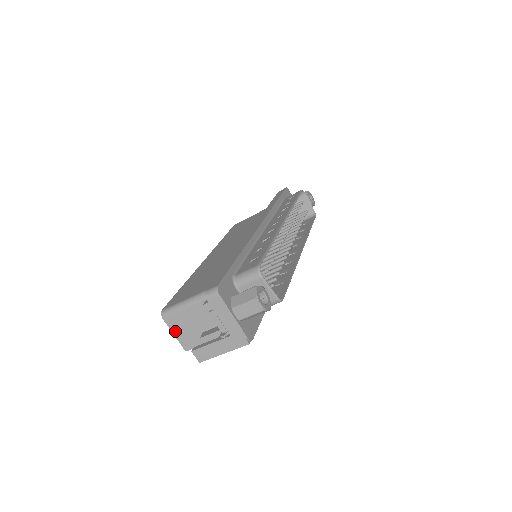
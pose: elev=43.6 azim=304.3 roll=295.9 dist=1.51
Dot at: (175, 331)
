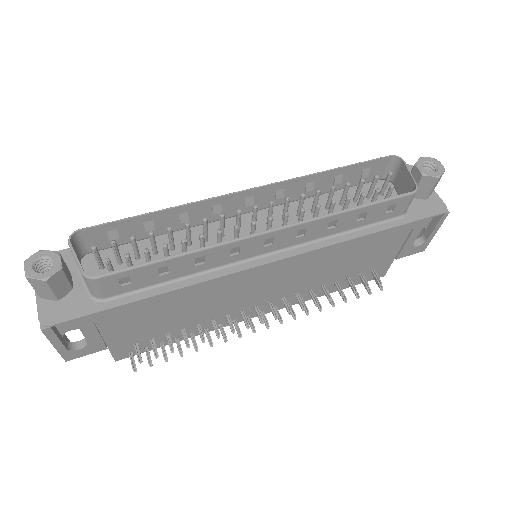
Dot at: occluded
